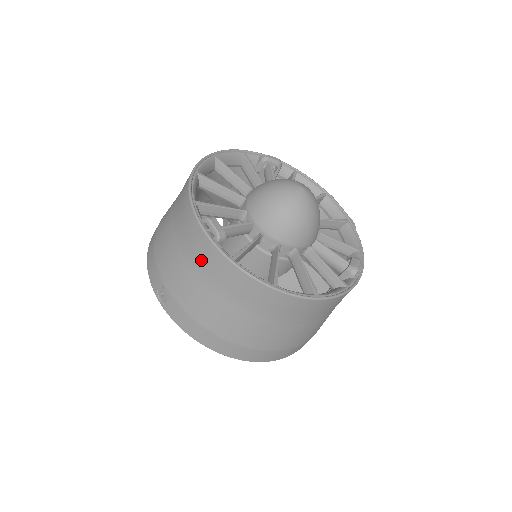
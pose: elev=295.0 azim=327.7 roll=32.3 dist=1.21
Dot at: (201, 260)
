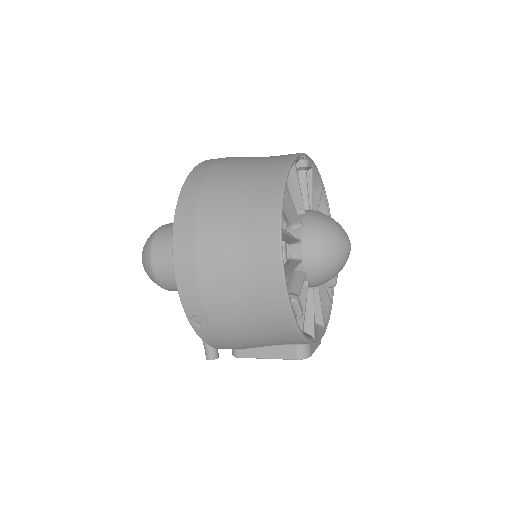
Dot at: occluded
